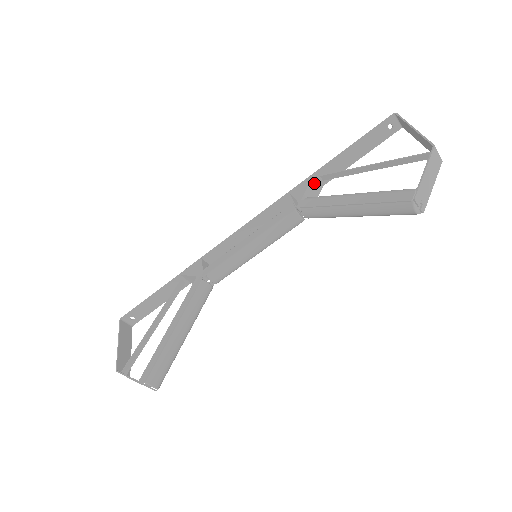
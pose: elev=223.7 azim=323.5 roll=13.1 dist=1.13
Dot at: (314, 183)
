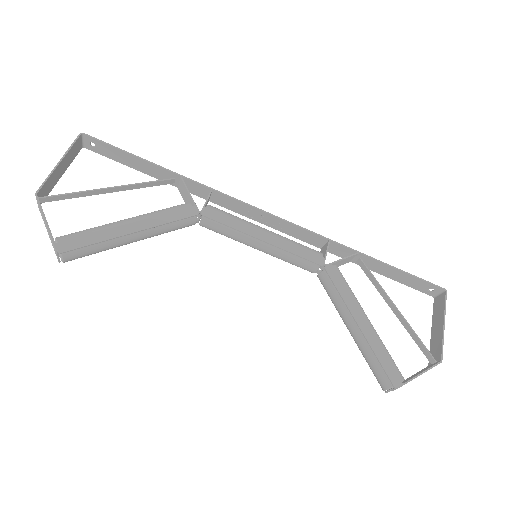
Dot at: (351, 258)
